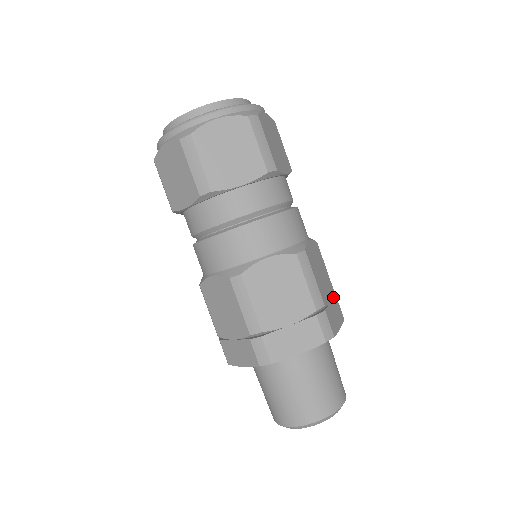
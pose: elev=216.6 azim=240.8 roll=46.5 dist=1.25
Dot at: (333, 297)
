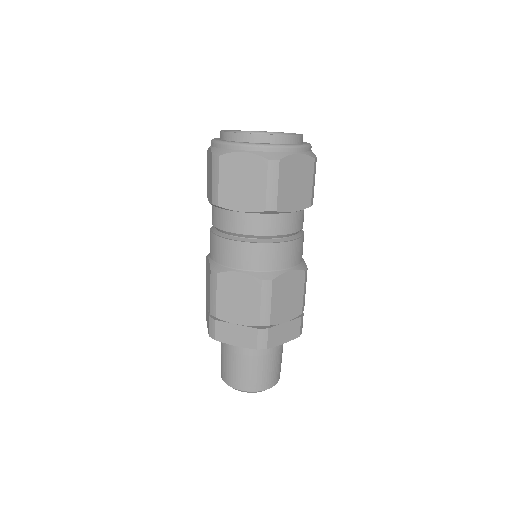
Dot at: (296, 318)
